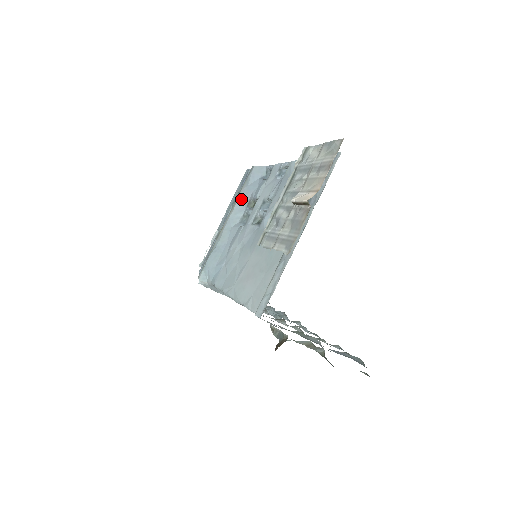
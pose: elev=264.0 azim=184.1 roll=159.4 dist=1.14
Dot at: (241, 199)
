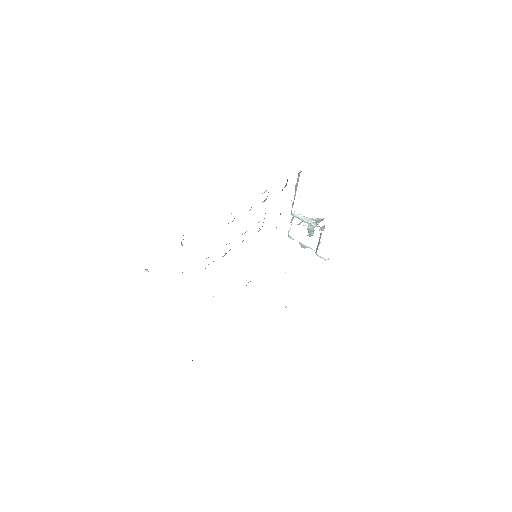
Dot at: occluded
